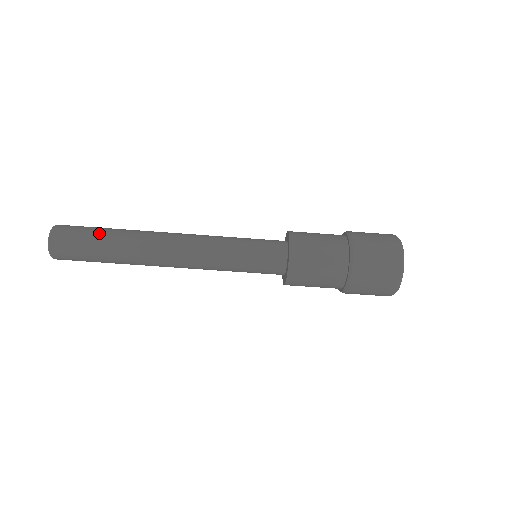
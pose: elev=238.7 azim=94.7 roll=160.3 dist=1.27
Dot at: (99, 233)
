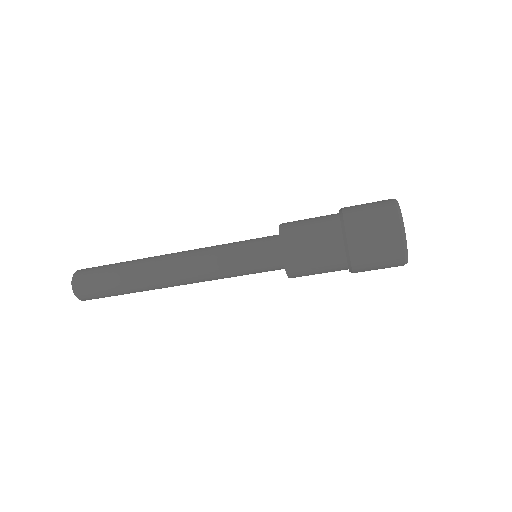
Dot at: occluded
